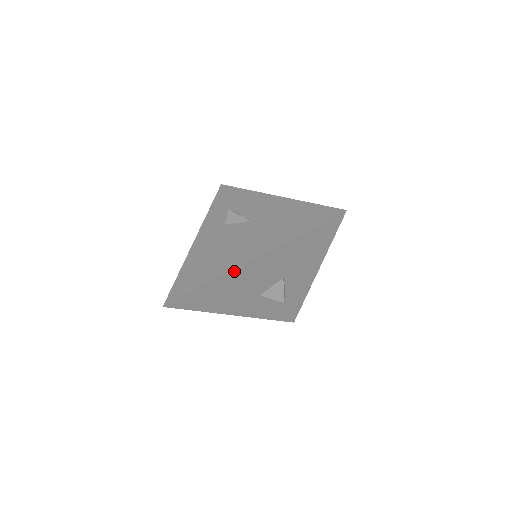
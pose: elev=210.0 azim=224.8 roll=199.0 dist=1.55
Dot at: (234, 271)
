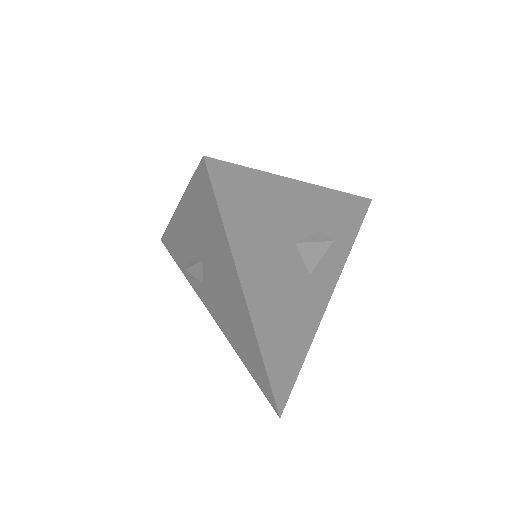
Dot at: (258, 332)
